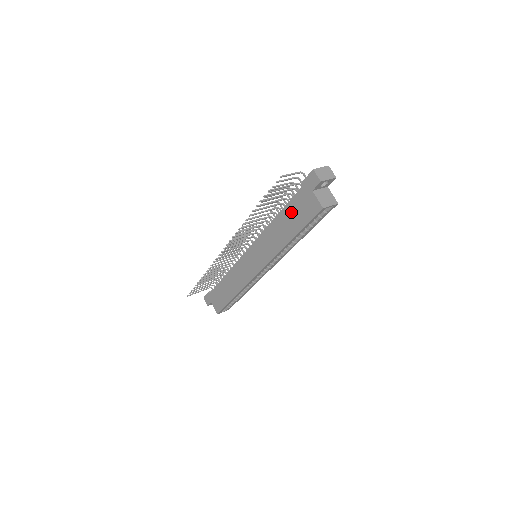
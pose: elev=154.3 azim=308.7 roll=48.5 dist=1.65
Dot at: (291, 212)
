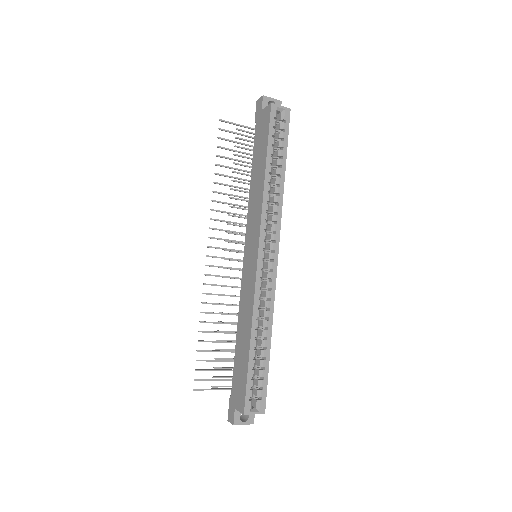
Dot at: (257, 150)
